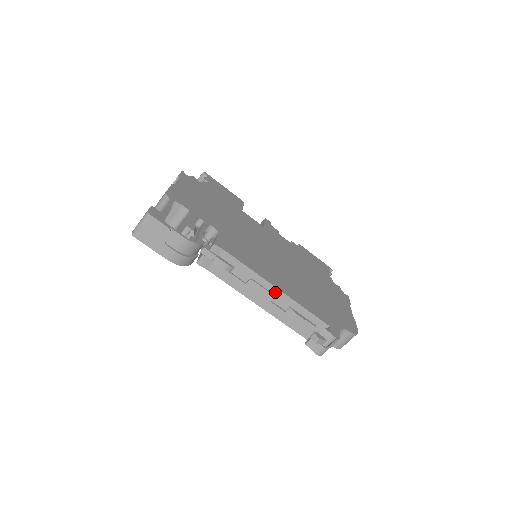
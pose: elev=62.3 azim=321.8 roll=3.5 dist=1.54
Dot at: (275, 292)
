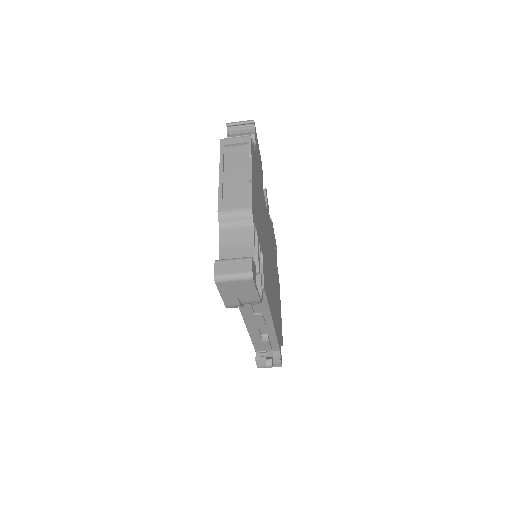
Dot at: (269, 325)
